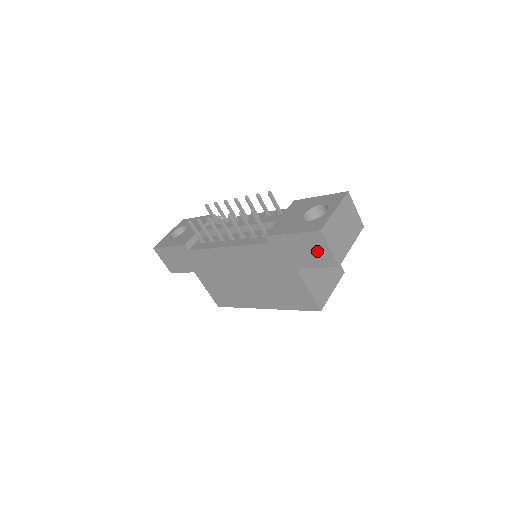
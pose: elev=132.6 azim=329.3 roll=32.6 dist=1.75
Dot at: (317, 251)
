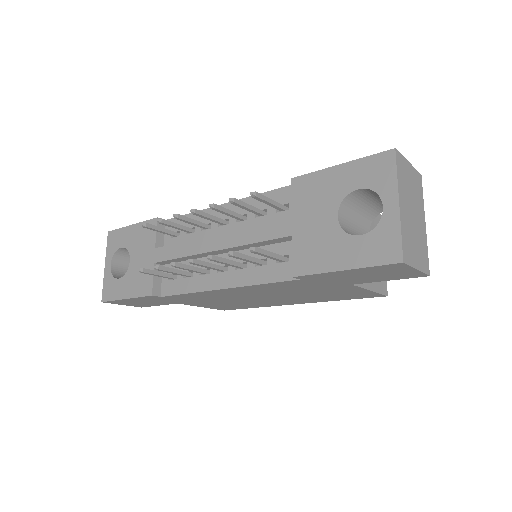
Dot at: (392, 273)
